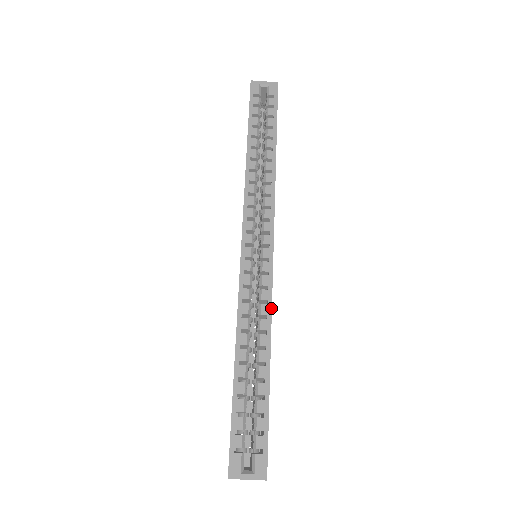
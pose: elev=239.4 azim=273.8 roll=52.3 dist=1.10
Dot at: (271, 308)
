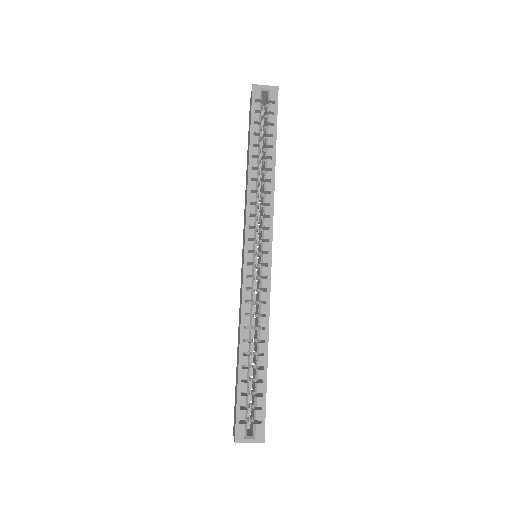
Dot at: (269, 308)
